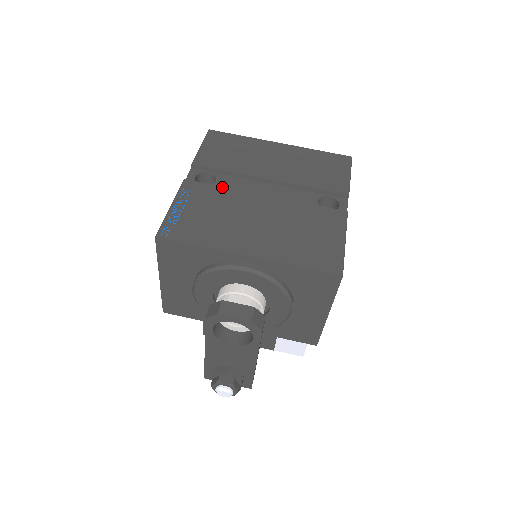
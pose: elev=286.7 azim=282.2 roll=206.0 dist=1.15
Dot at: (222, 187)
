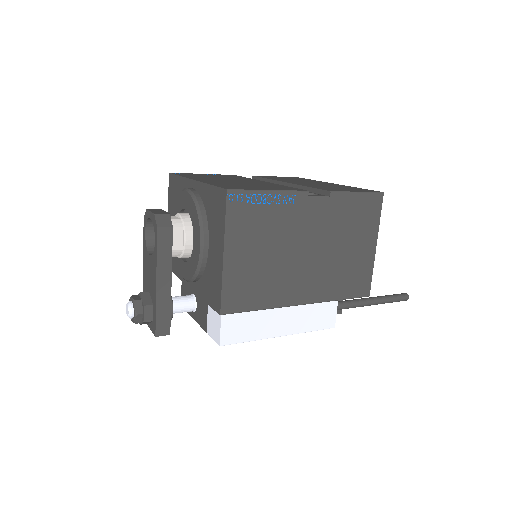
Dot at: occluded
